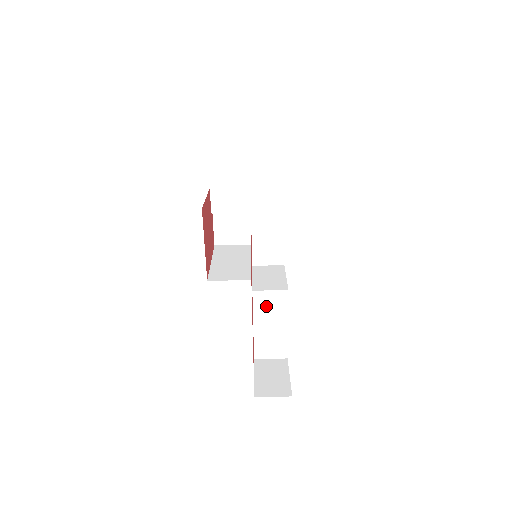
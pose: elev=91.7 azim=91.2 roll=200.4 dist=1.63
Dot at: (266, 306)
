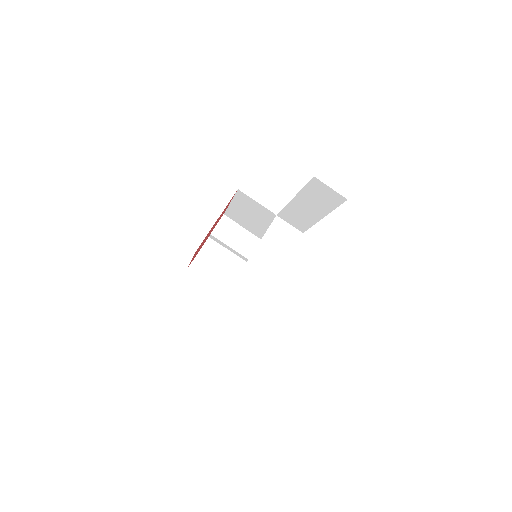
Dot at: (259, 279)
